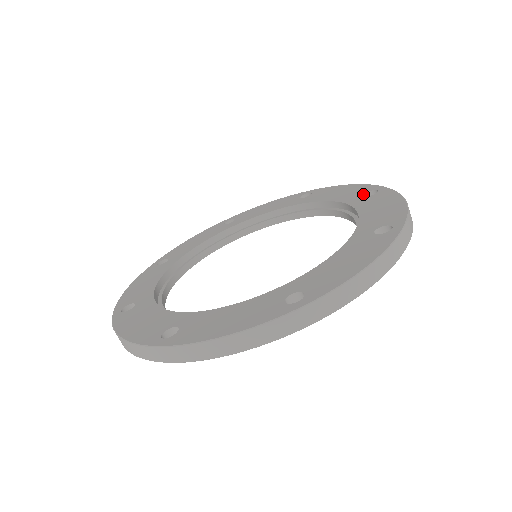
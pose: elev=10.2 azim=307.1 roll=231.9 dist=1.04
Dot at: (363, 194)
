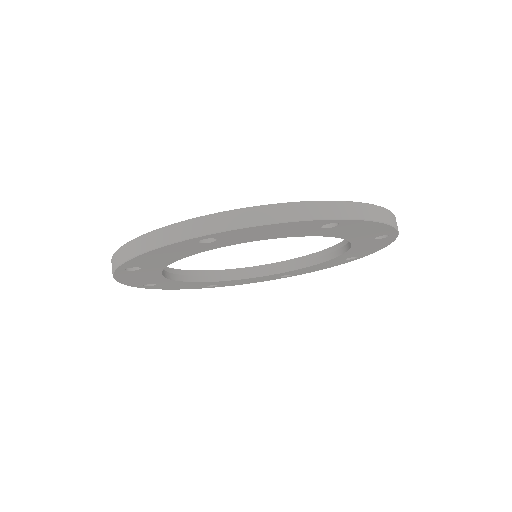
Dot at: occluded
